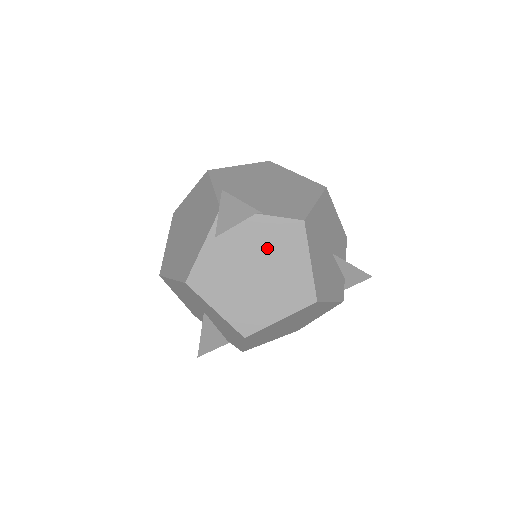
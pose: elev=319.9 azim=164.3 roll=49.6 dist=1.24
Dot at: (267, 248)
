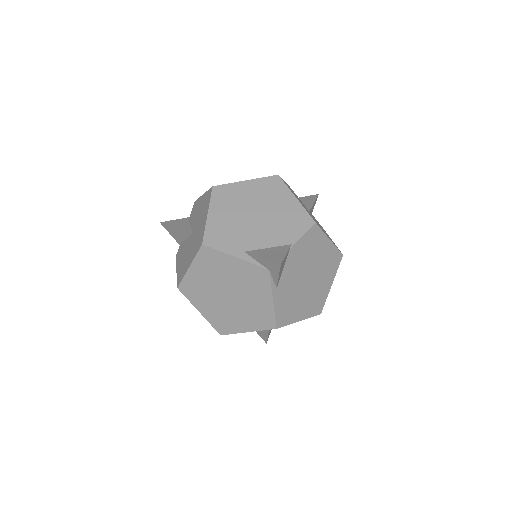
Dot at: (306, 260)
